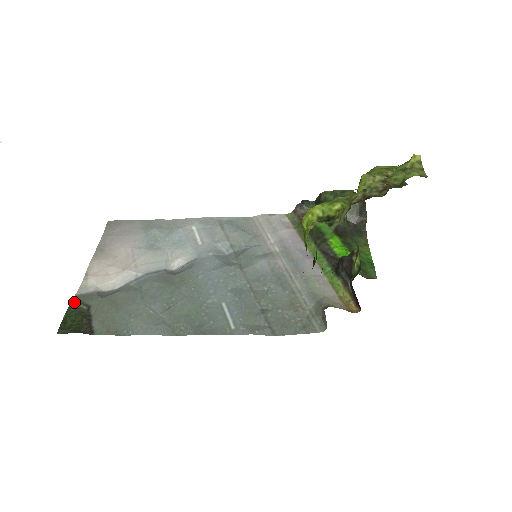
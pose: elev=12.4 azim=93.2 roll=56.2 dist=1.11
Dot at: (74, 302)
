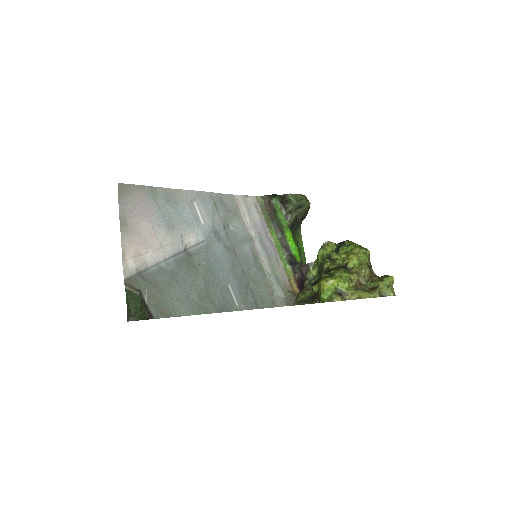
Dot at: (127, 288)
